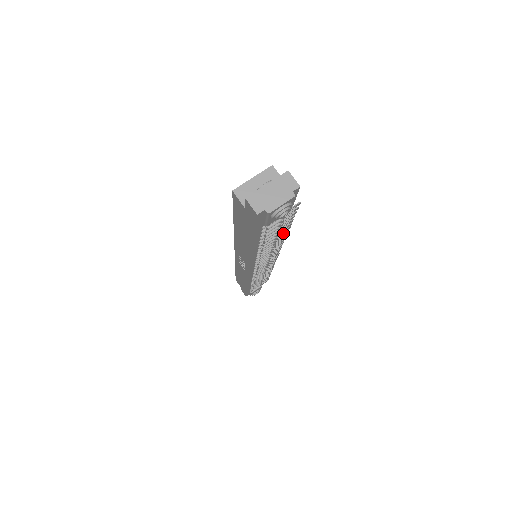
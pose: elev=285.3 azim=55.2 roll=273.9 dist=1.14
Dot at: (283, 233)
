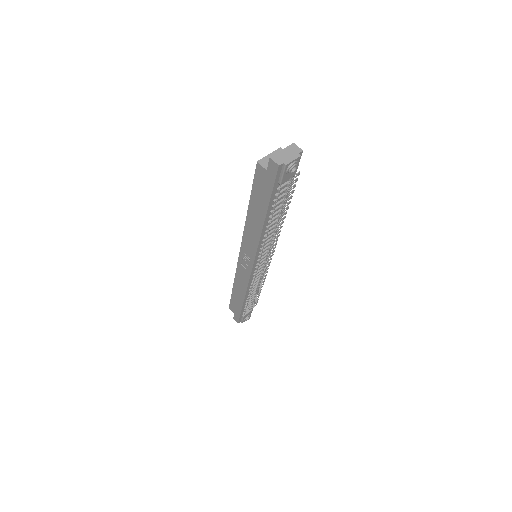
Dot at: (284, 213)
